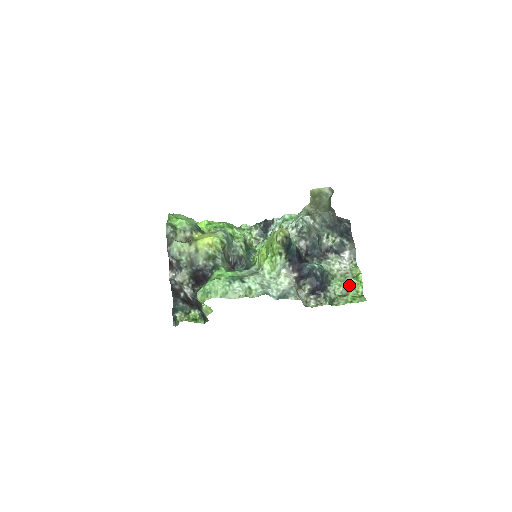
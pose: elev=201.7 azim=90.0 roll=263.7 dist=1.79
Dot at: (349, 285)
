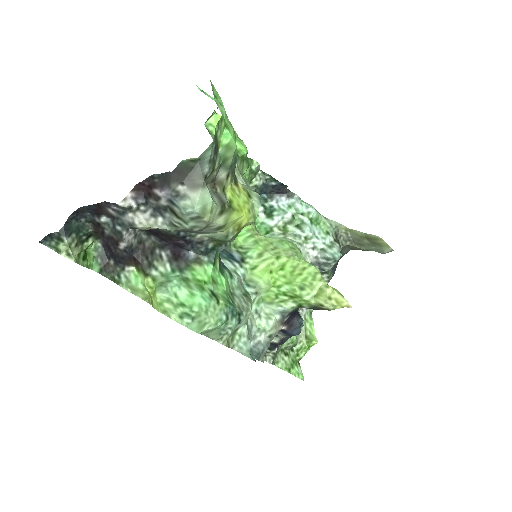
Dot at: (298, 344)
